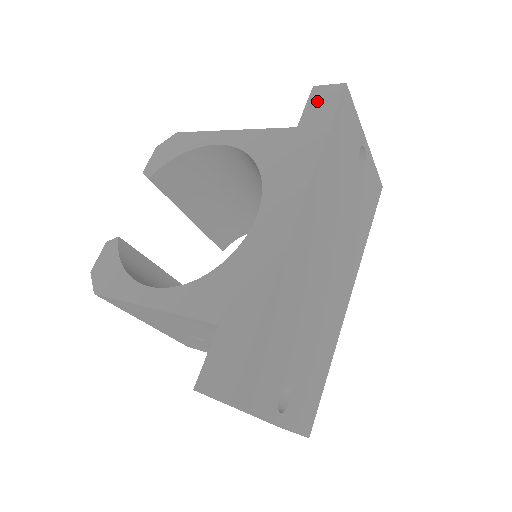
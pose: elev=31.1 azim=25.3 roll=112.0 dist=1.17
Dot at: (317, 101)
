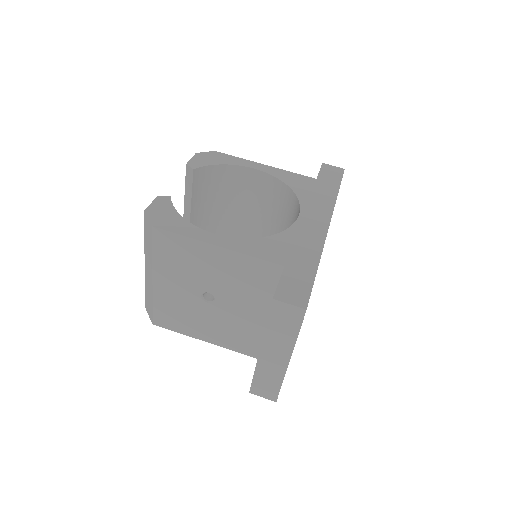
Dot at: (327, 171)
